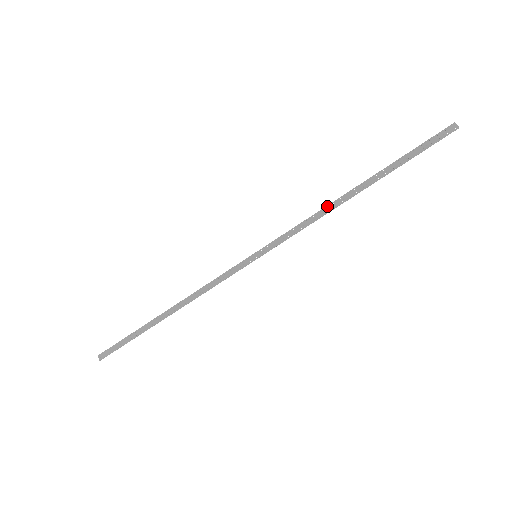
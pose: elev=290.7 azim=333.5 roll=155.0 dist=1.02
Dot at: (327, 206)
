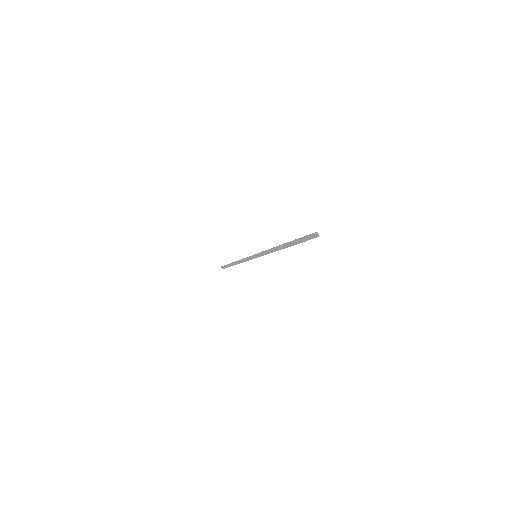
Dot at: (274, 248)
